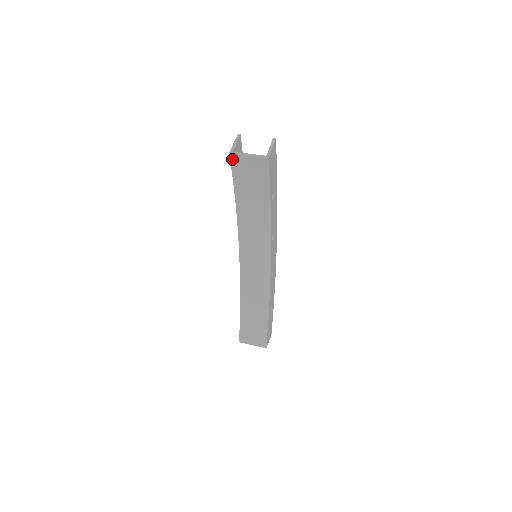
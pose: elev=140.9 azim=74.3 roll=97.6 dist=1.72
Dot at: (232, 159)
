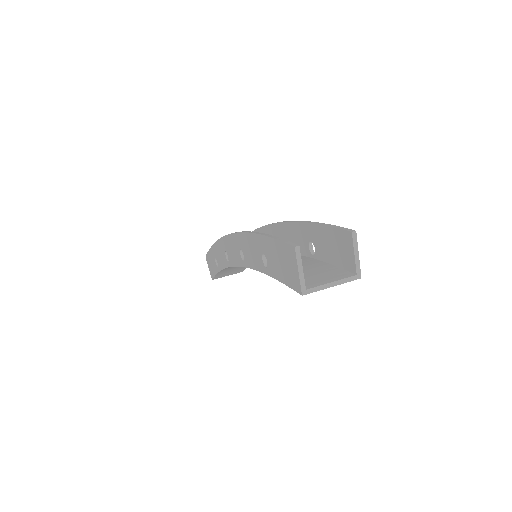
Dot at: occluded
